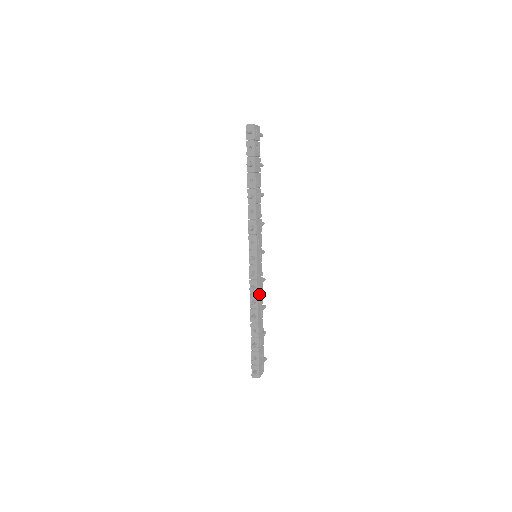
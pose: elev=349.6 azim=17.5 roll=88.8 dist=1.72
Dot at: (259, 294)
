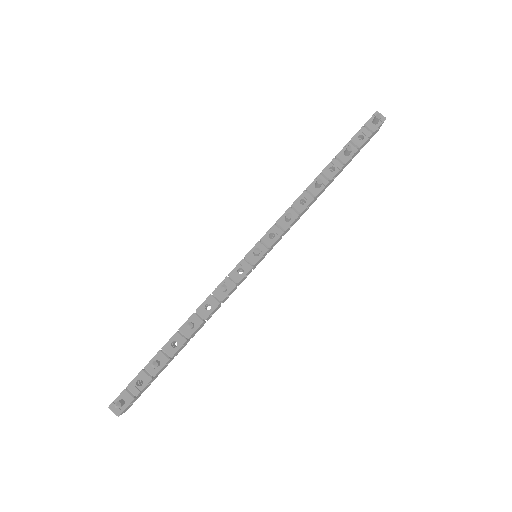
Dot at: (220, 303)
